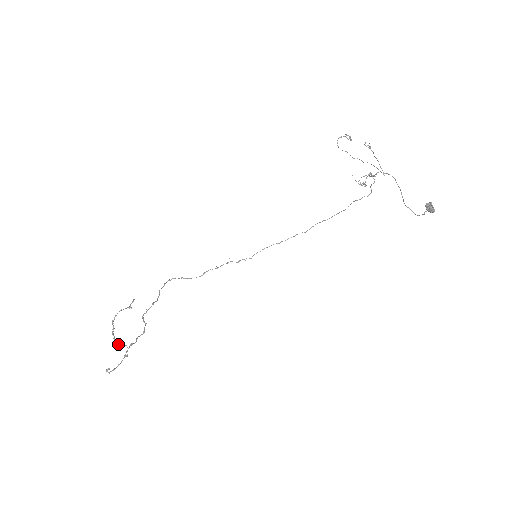
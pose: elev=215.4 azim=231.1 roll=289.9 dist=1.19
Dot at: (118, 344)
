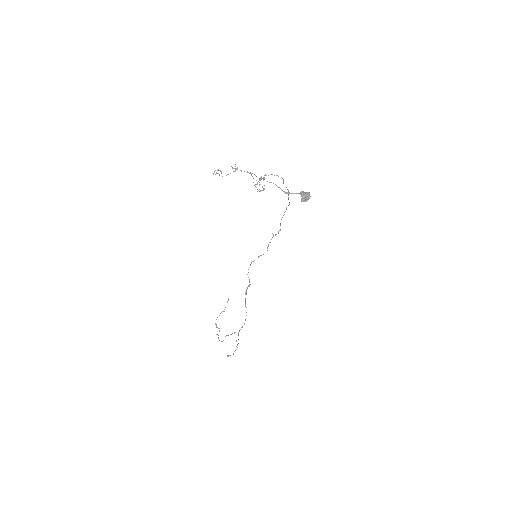
Dot at: occluded
